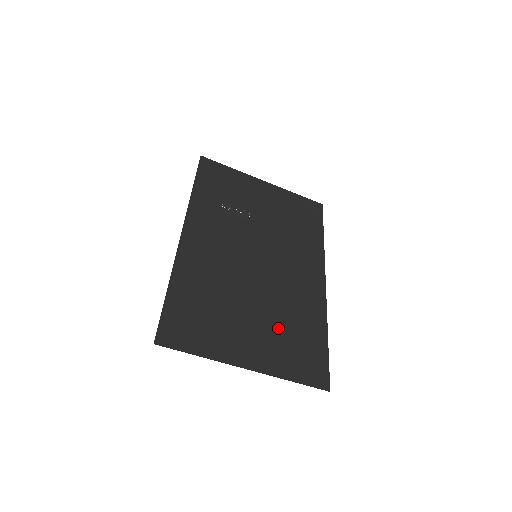
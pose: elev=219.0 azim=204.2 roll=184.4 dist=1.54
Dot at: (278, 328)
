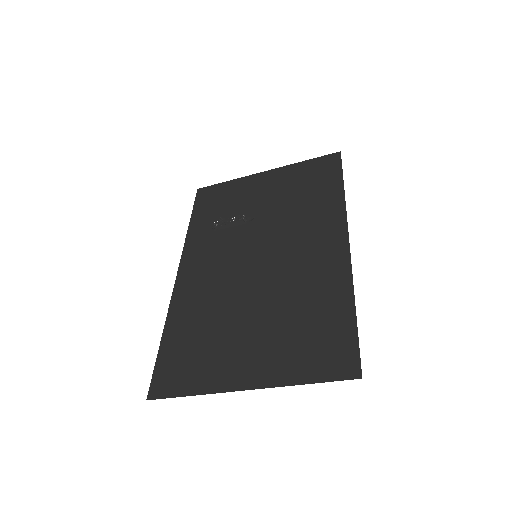
Dot at: (284, 325)
